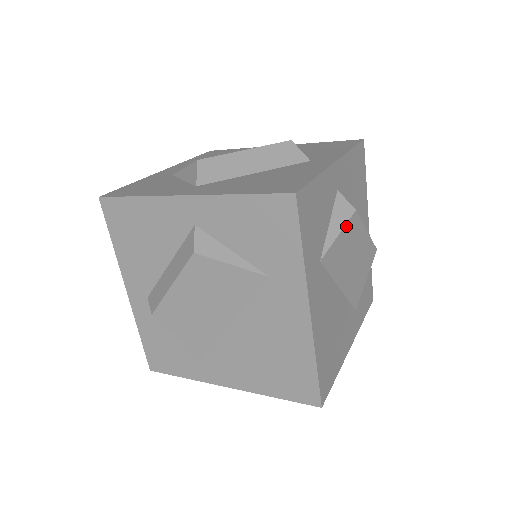
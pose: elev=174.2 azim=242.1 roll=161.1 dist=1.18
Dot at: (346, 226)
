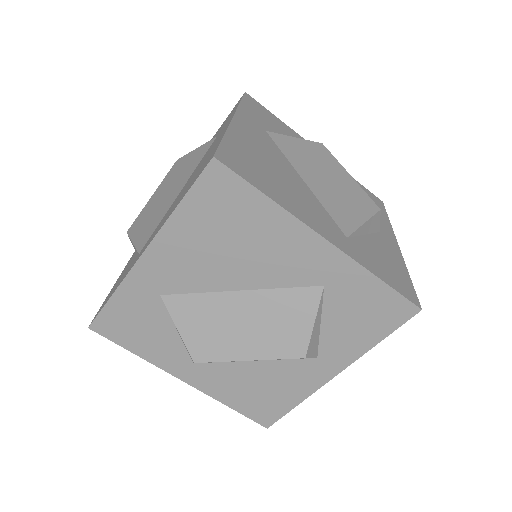
Dot at: (307, 142)
